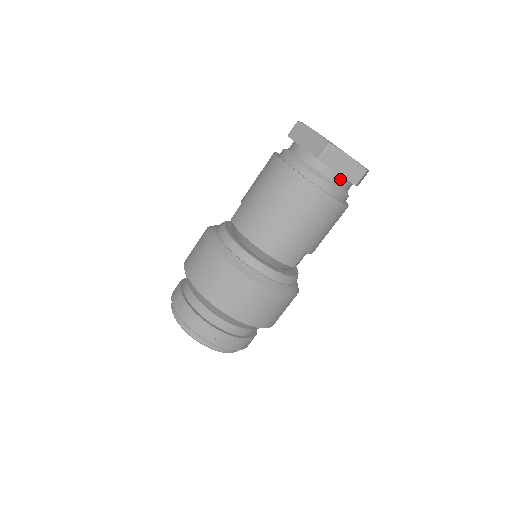
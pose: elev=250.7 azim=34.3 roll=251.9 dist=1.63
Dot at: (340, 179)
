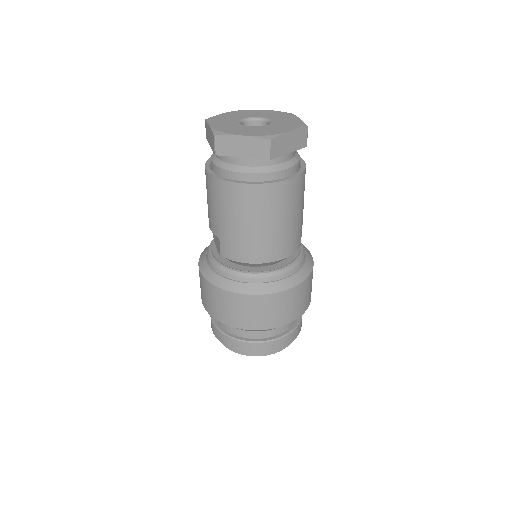
Dot at: (291, 153)
